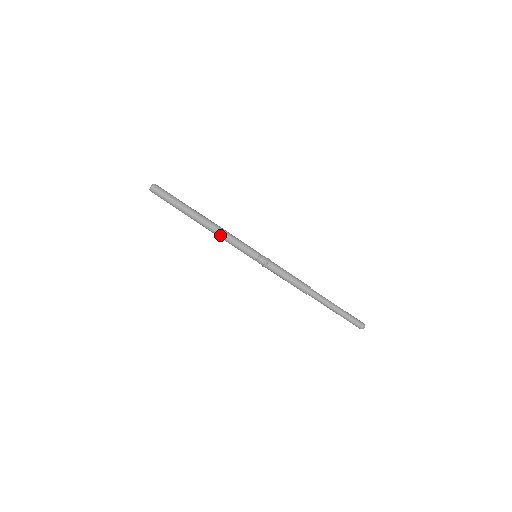
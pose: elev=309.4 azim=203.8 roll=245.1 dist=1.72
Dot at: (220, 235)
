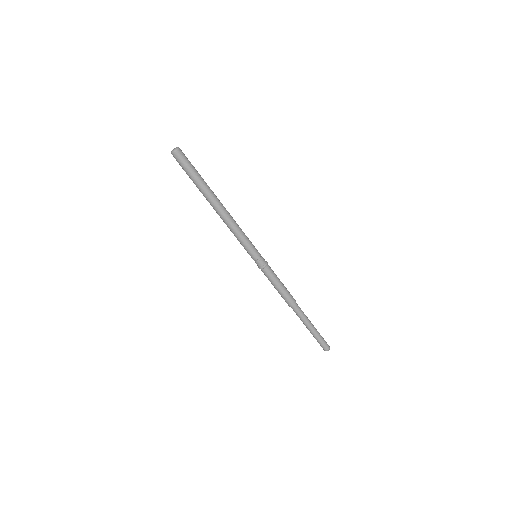
Dot at: (232, 223)
